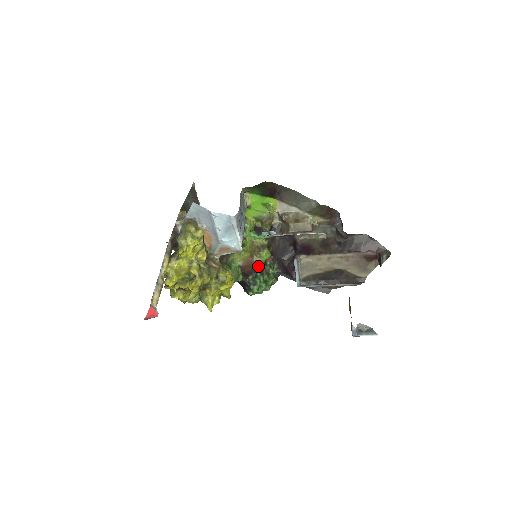
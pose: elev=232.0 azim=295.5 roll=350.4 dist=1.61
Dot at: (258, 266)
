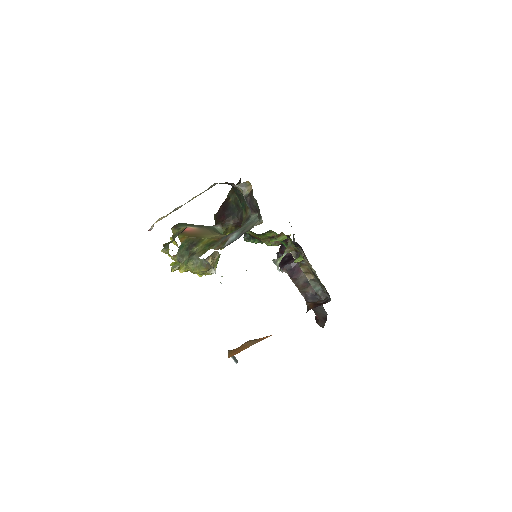
Dot at: occluded
